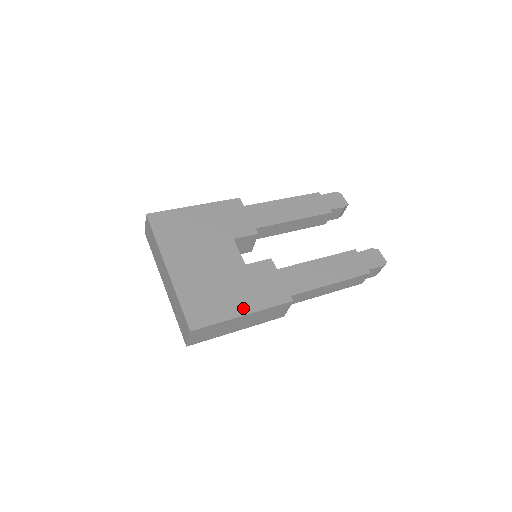
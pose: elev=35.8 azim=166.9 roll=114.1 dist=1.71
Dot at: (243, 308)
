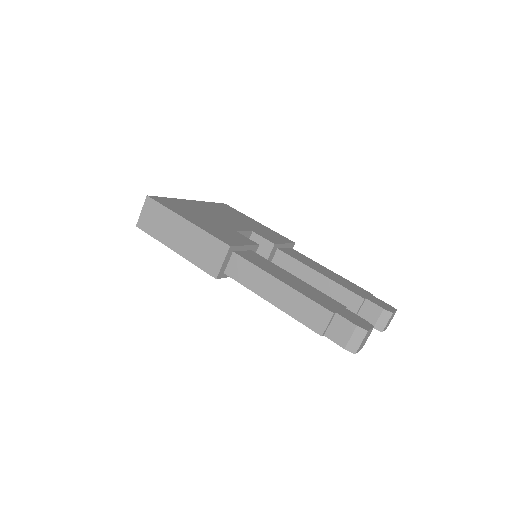
Dot at: (193, 220)
